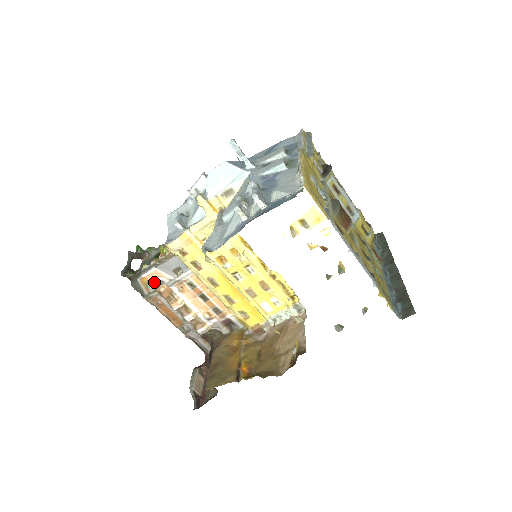
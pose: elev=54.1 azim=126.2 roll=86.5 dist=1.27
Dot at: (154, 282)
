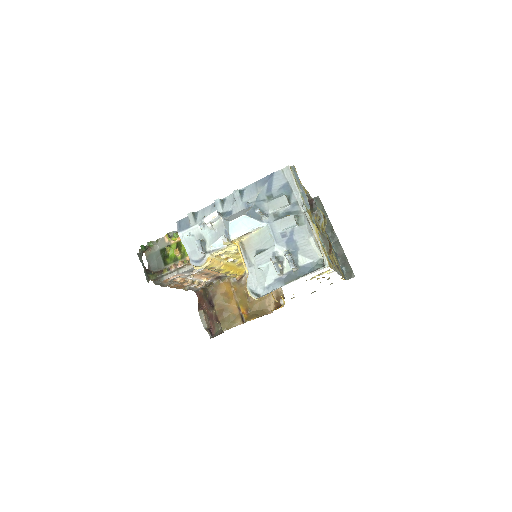
Dot at: (173, 279)
